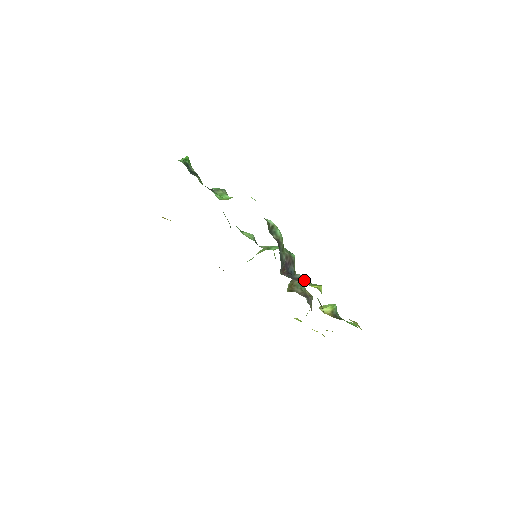
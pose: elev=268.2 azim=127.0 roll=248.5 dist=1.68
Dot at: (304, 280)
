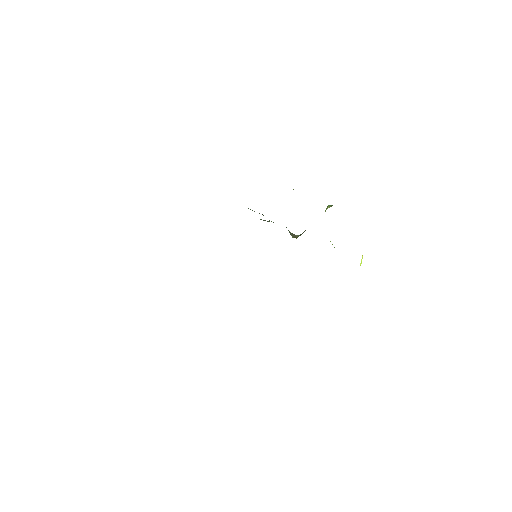
Dot at: occluded
